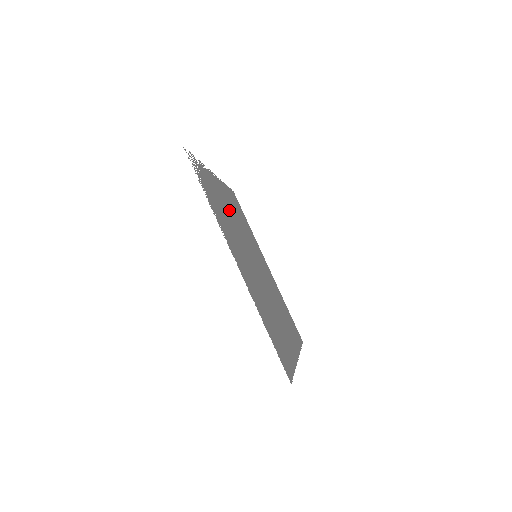
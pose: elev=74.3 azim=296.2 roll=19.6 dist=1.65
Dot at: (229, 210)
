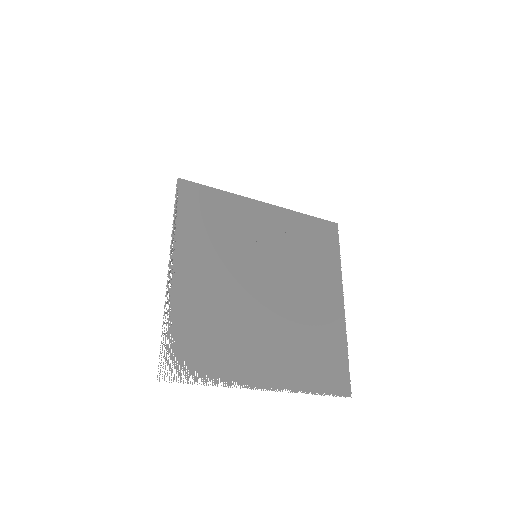
Dot at: (211, 286)
